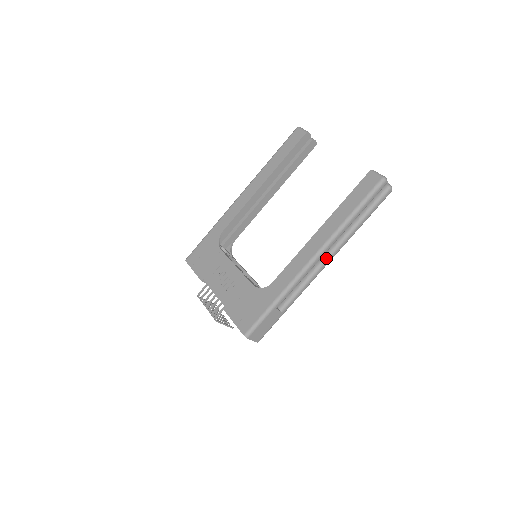
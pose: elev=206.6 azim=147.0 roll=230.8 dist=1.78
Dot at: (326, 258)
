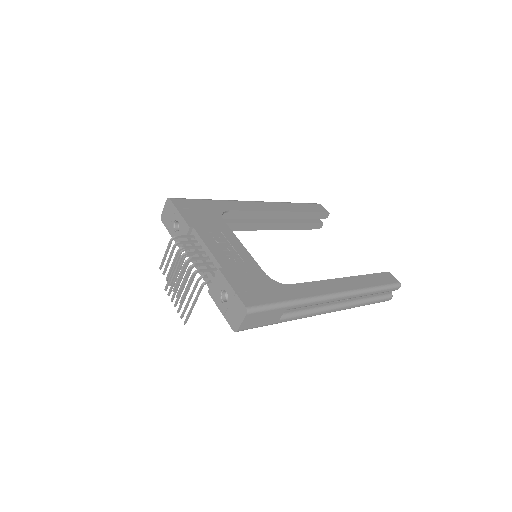
Dot at: (335, 306)
